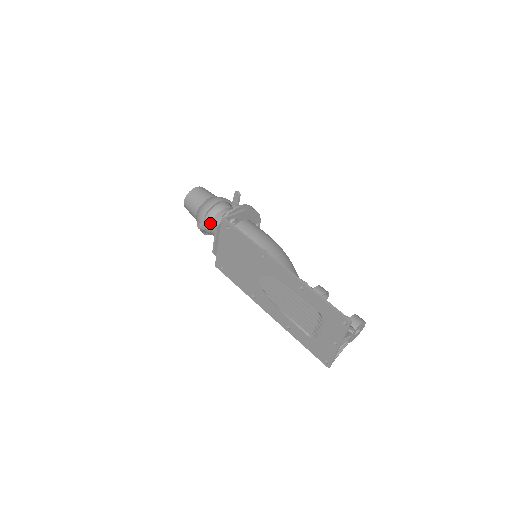
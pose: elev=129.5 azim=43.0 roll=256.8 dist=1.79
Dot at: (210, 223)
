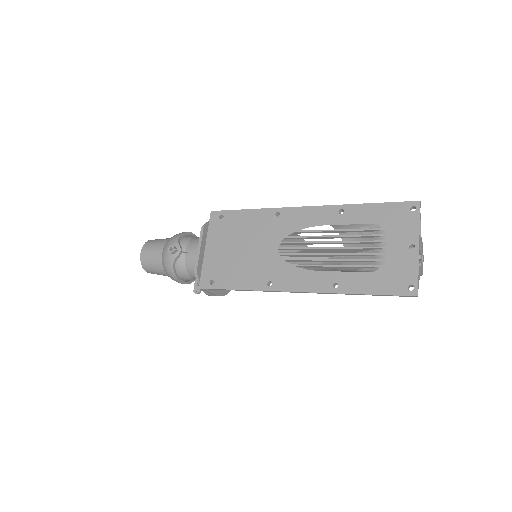
Dot at: (186, 246)
